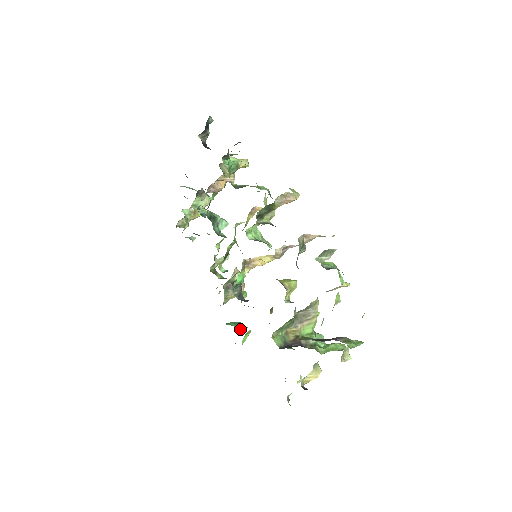
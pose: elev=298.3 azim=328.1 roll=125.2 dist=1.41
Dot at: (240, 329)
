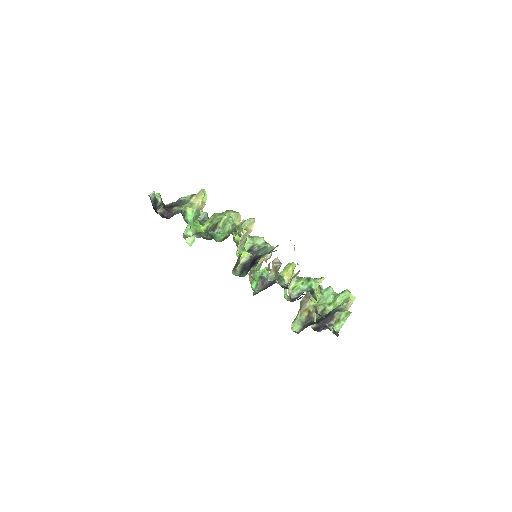
Dot at: occluded
